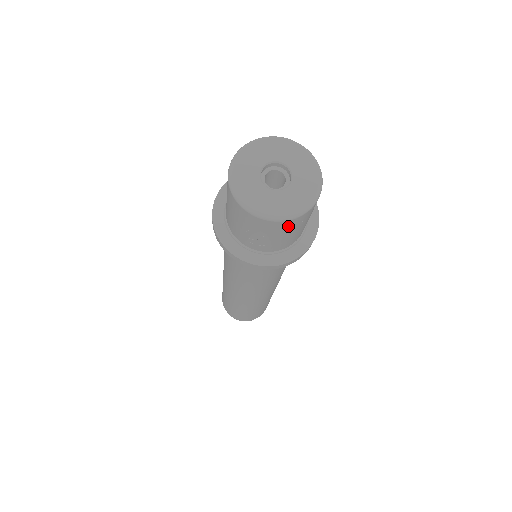
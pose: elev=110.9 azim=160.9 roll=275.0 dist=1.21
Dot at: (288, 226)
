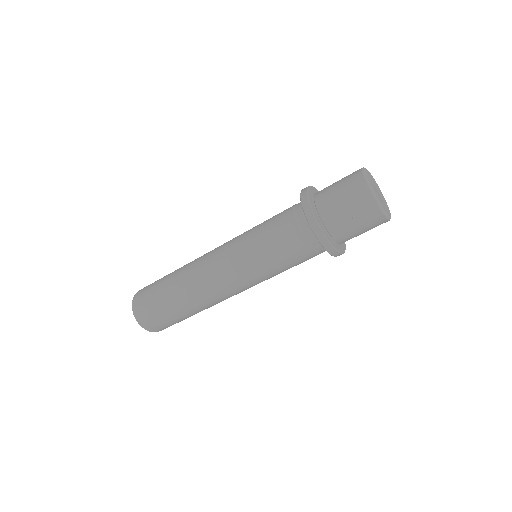
Dot at: (375, 221)
